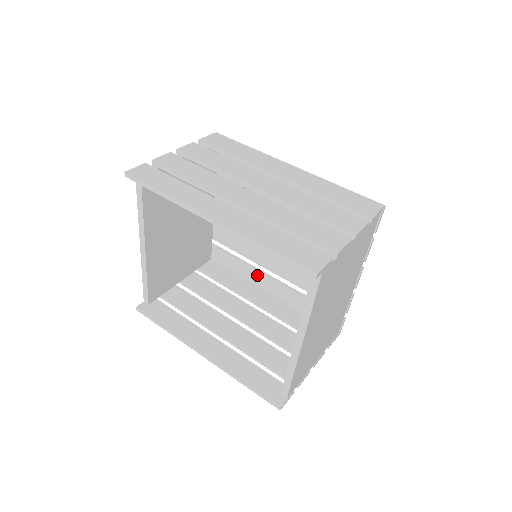
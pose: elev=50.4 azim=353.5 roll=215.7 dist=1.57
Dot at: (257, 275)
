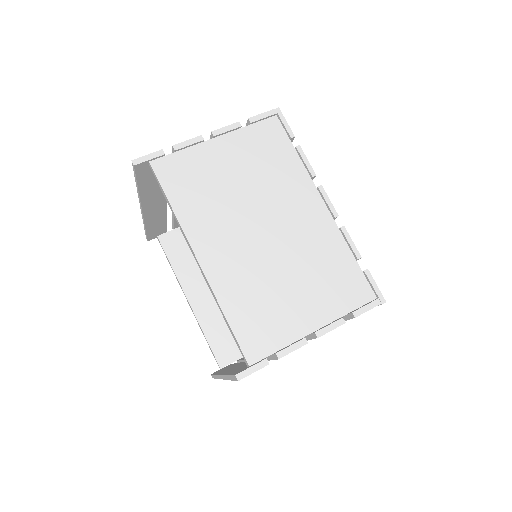
Dot at: occluded
